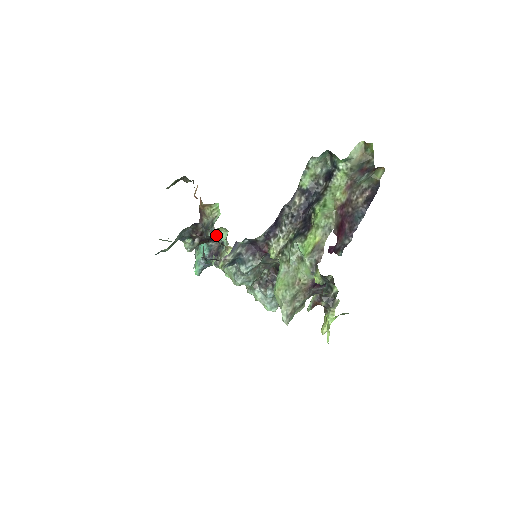
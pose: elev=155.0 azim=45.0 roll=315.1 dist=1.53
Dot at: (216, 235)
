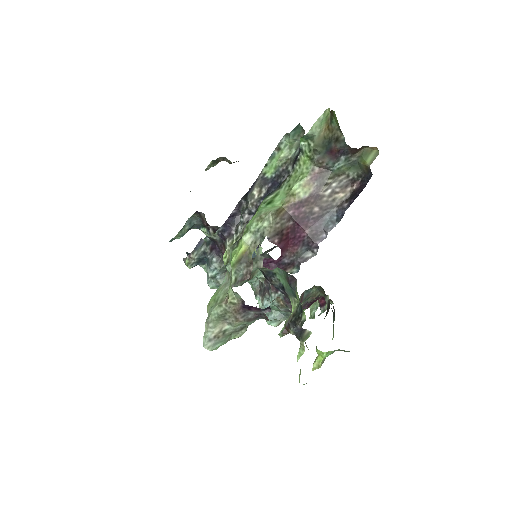
Dot at: occluded
